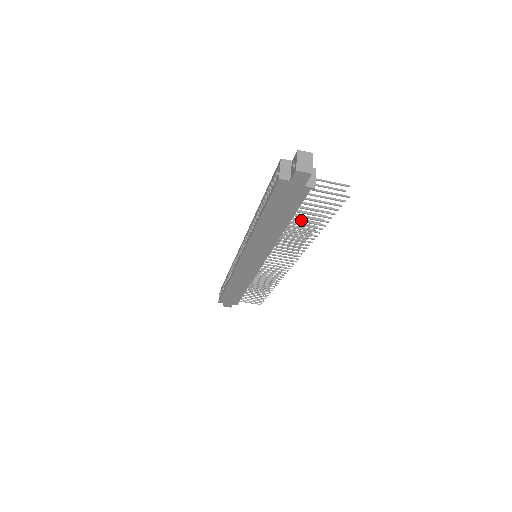
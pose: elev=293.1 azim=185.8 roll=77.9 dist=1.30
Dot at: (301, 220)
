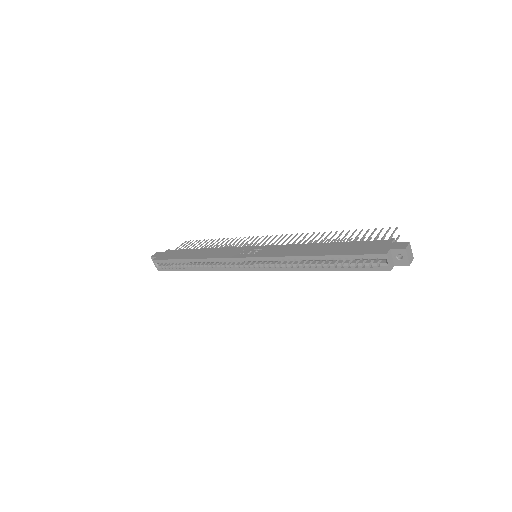
Dot at: occluded
